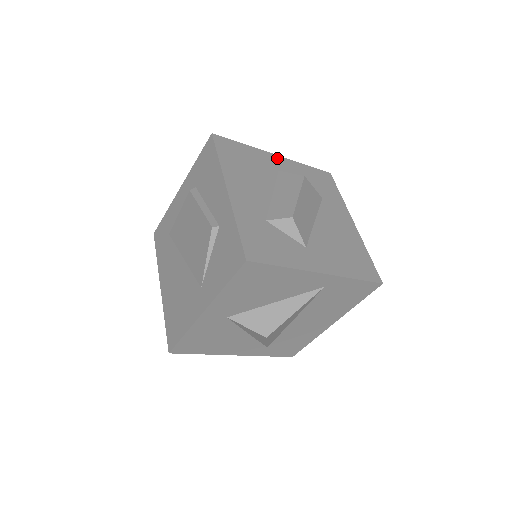
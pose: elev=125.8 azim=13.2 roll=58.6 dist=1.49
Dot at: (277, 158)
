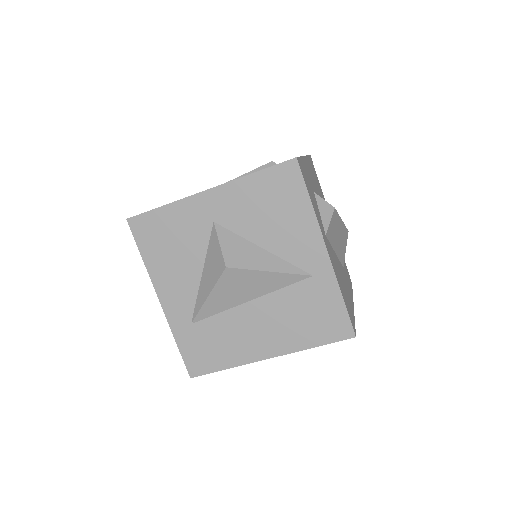
Dot at: occluded
